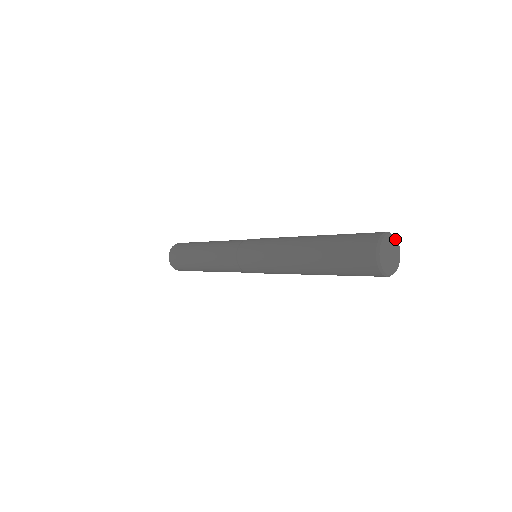
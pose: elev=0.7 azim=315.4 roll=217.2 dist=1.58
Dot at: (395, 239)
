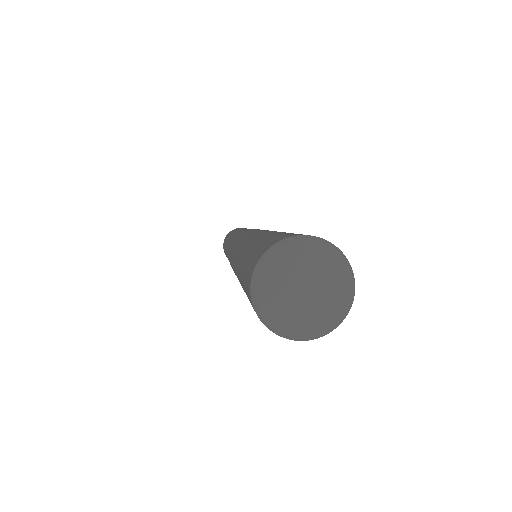
Dot at: (349, 286)
